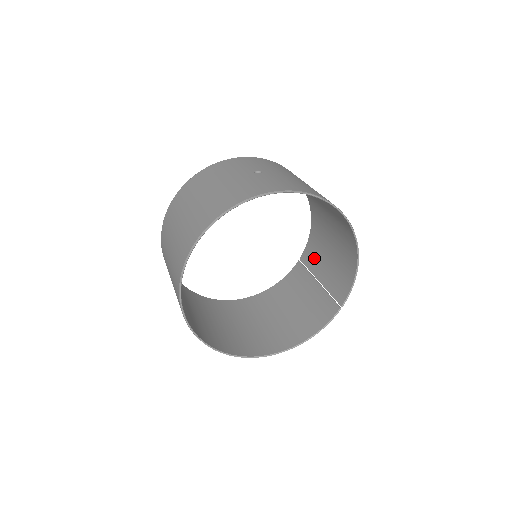
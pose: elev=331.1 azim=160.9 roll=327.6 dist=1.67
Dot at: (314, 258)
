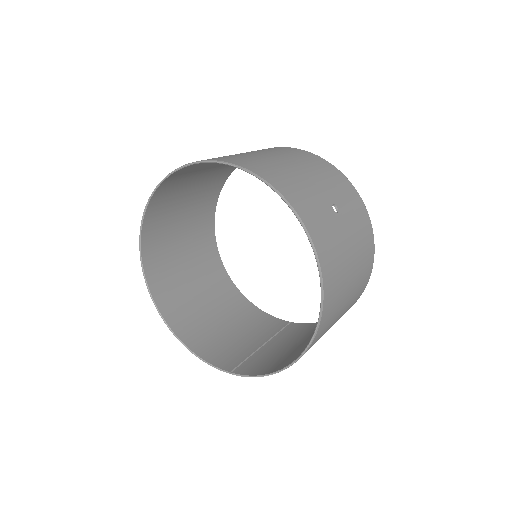
Dot at: (292, 334)
